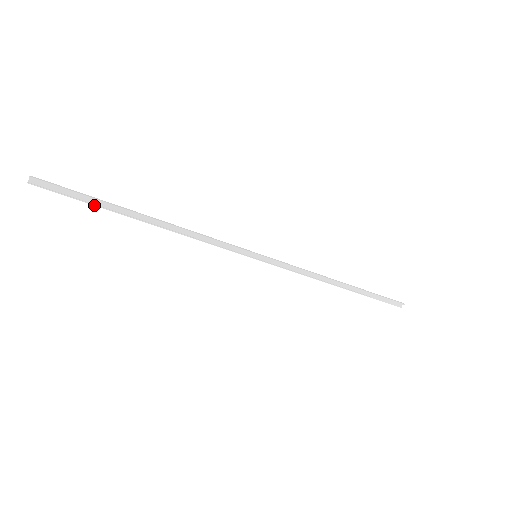
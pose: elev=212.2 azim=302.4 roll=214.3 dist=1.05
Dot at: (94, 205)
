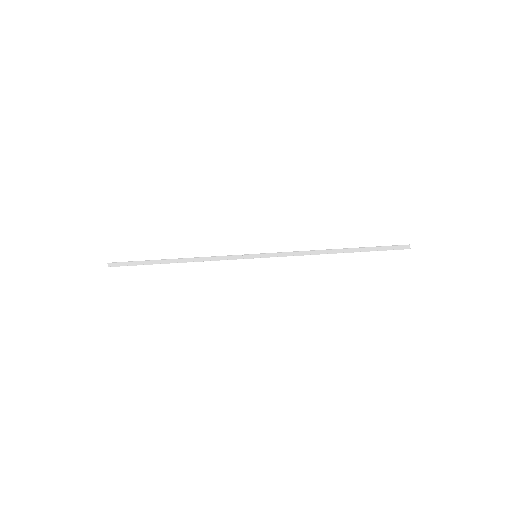
Dot at: occluded
